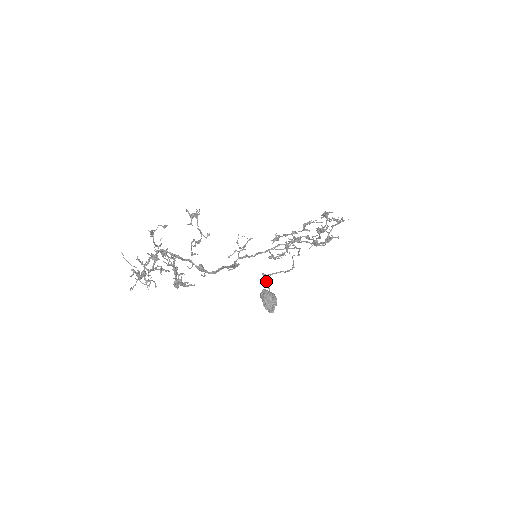
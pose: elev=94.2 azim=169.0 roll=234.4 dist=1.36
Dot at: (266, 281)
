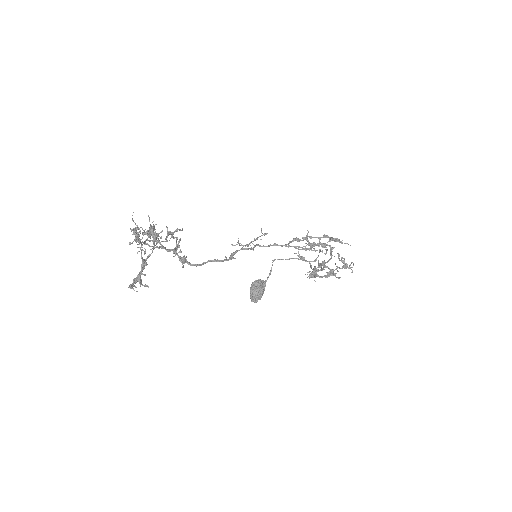
Dot at: occluded
